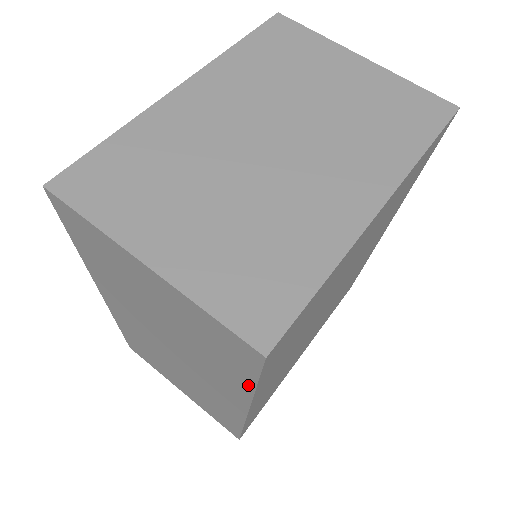
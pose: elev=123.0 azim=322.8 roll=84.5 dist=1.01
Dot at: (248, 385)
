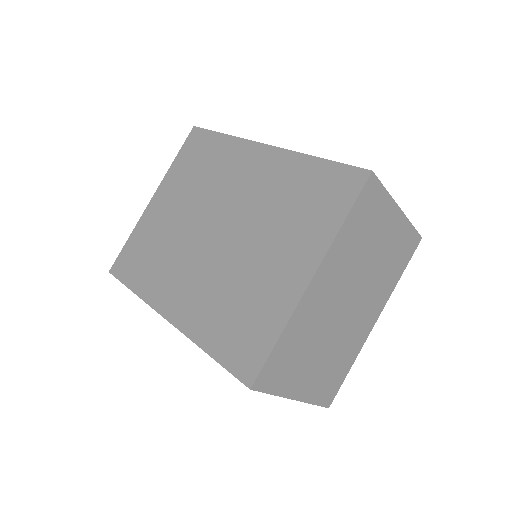
Dot at: occluded
